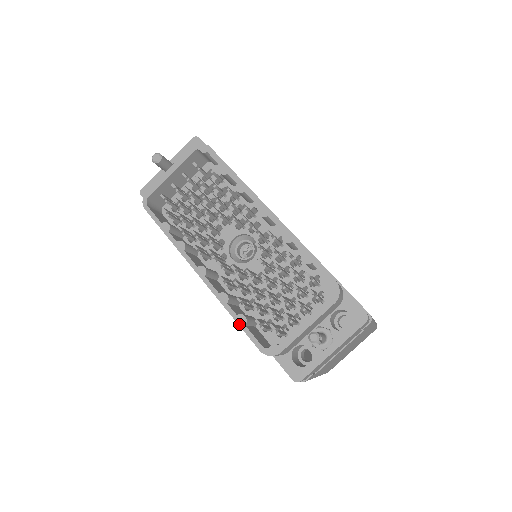
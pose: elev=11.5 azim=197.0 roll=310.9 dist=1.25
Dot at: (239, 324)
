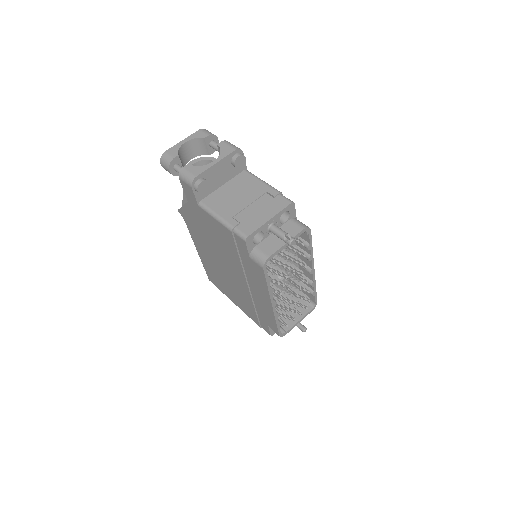
Dot at: (278, 327)
